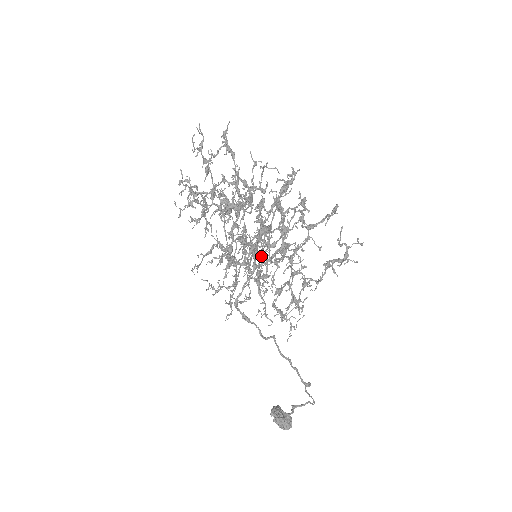
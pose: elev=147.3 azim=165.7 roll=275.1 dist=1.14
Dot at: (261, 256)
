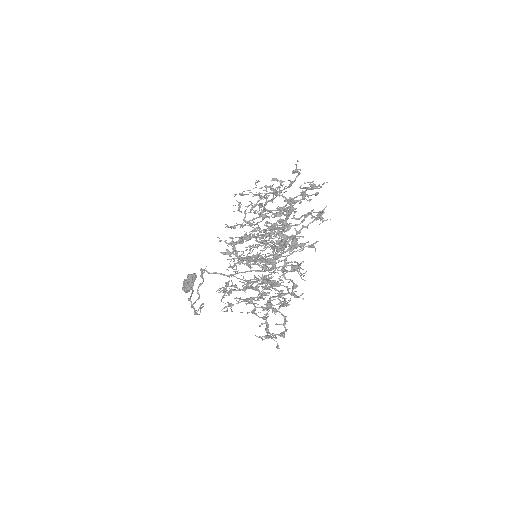
Dot at: occluded
